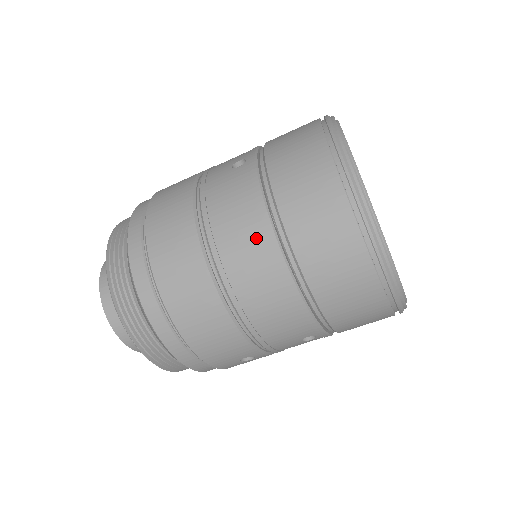
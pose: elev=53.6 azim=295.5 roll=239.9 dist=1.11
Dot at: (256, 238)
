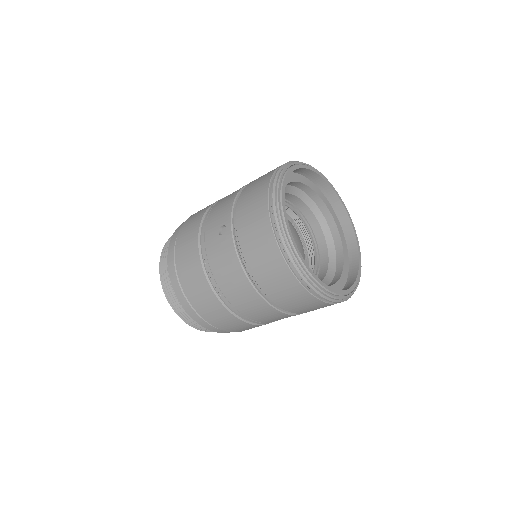
Dot at: (244, 290)
